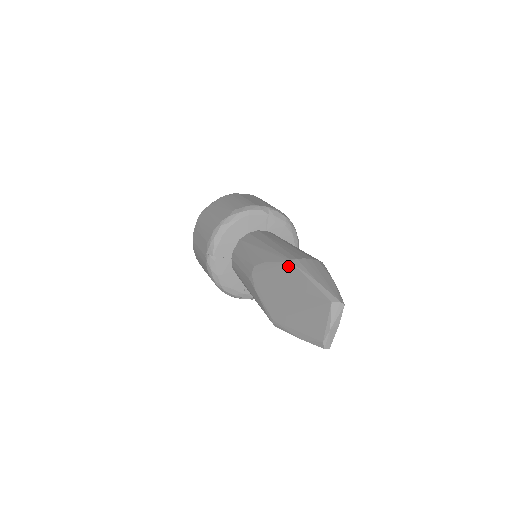
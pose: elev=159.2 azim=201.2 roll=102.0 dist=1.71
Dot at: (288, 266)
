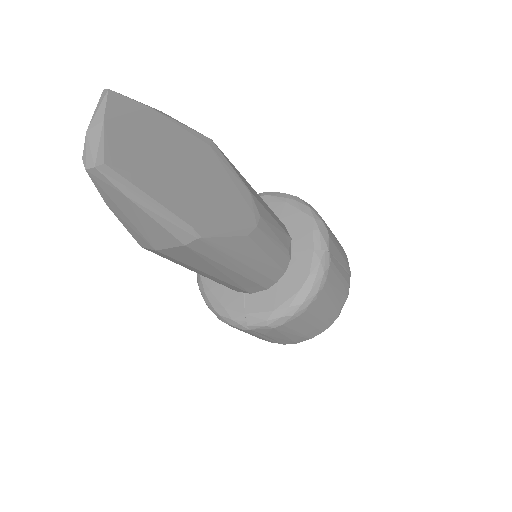
Dot at: occluded
